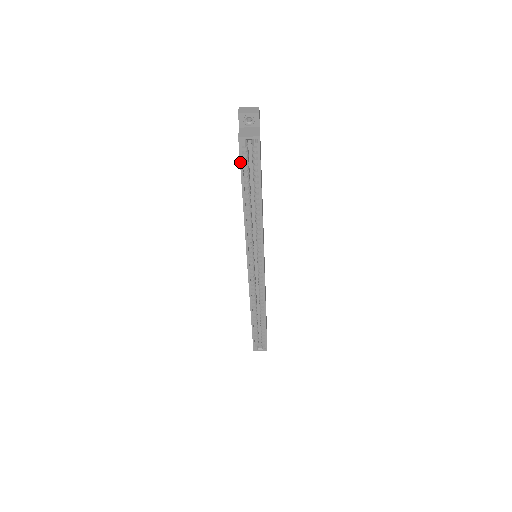
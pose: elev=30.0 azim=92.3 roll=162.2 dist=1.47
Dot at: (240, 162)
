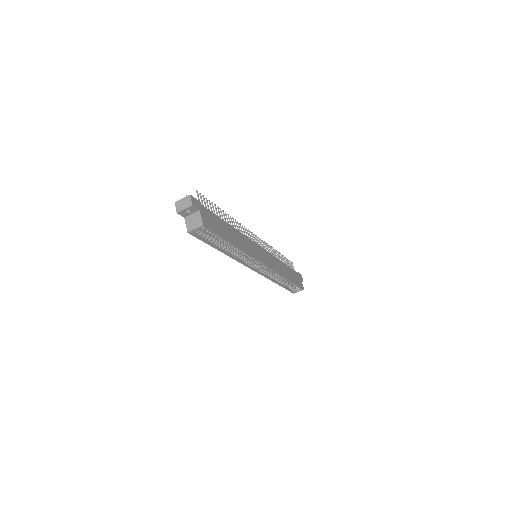
Dot at: occluded
